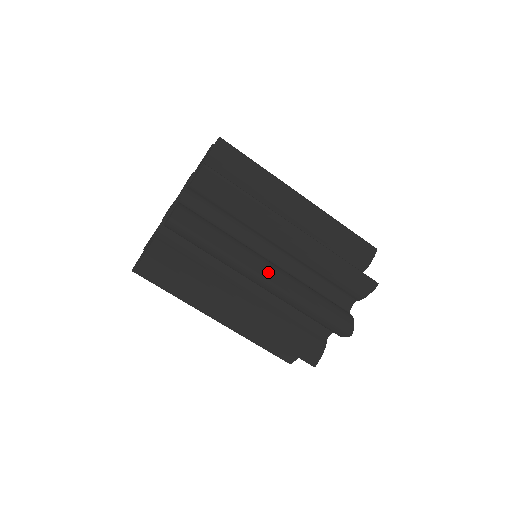
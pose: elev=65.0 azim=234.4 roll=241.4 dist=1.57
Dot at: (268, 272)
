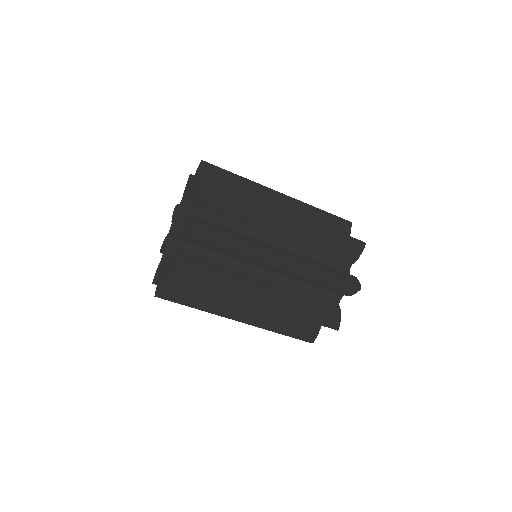
Dot at: (260, 297)
